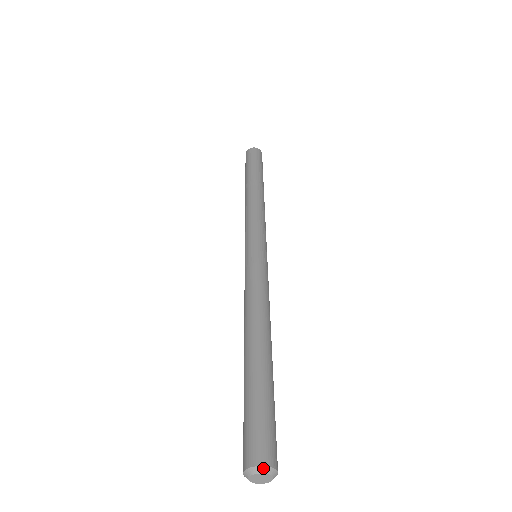
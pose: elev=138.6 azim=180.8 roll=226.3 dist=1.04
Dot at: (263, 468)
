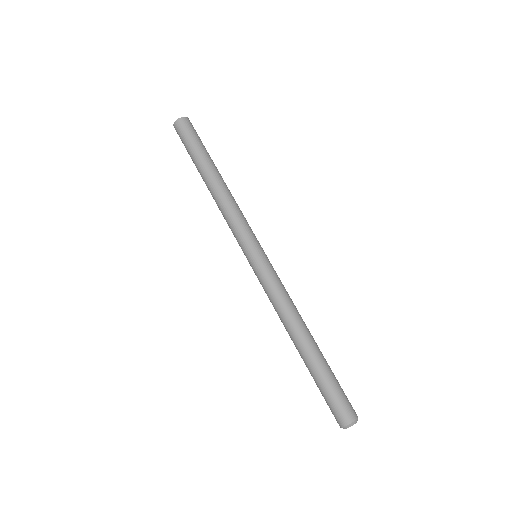
Dot at: (357, 420)
